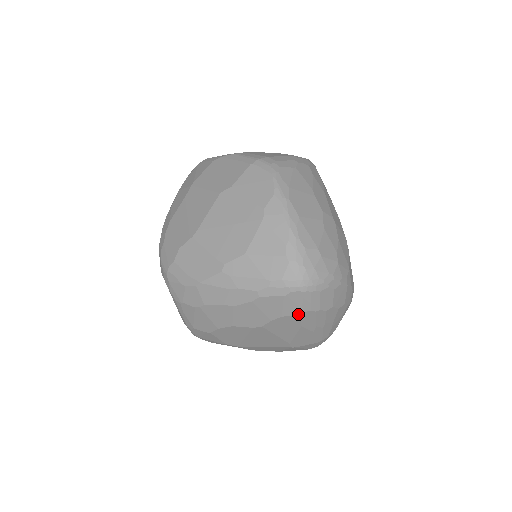
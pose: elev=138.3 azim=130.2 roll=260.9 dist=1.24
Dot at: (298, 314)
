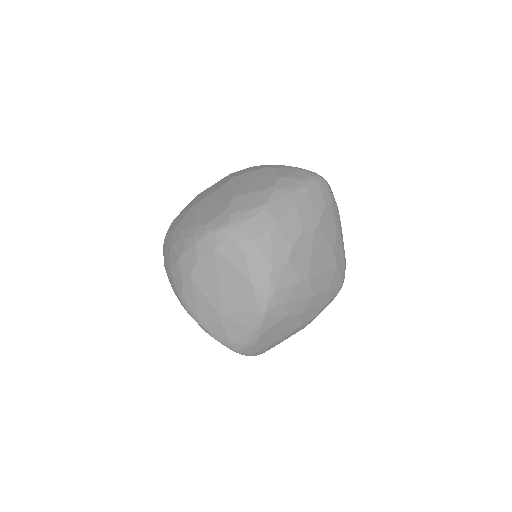
Dot at: (331, 204)
